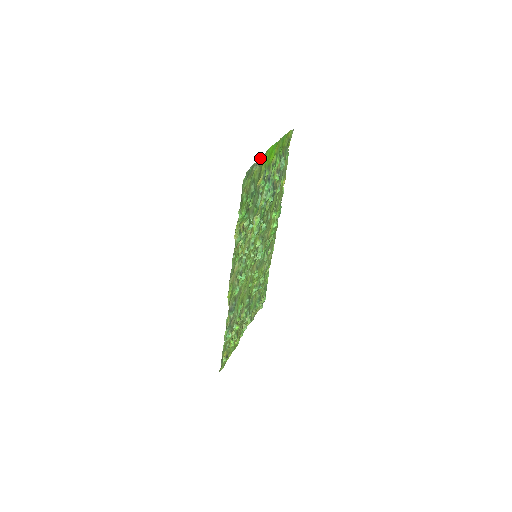
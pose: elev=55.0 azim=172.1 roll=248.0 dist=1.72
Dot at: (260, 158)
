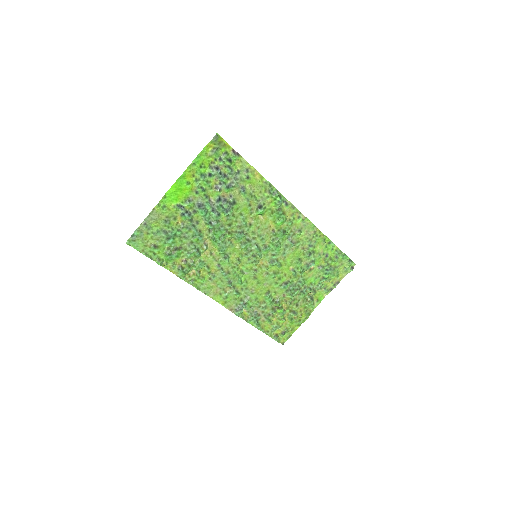
Dot at: (151, 213)
